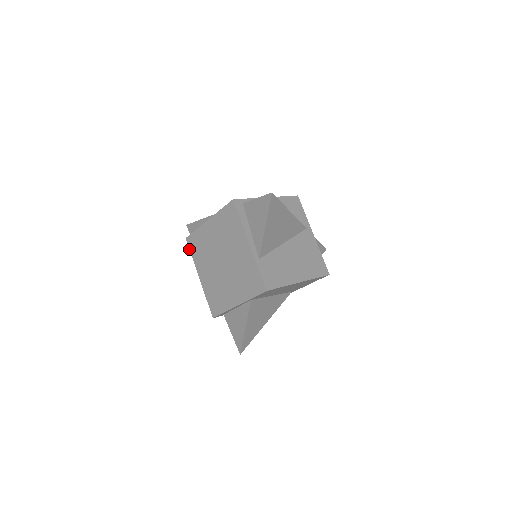
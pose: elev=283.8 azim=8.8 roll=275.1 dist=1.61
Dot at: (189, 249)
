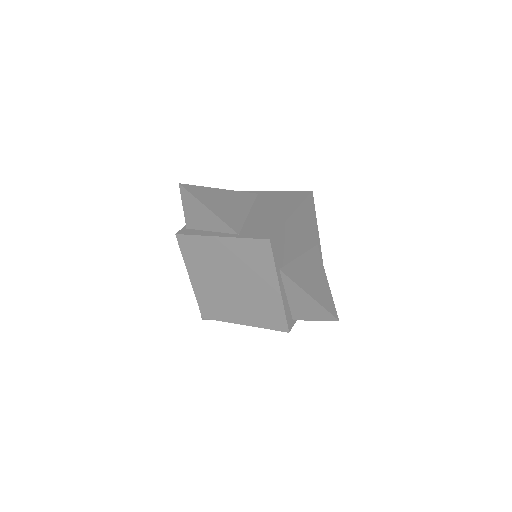
Dot at: occluded
